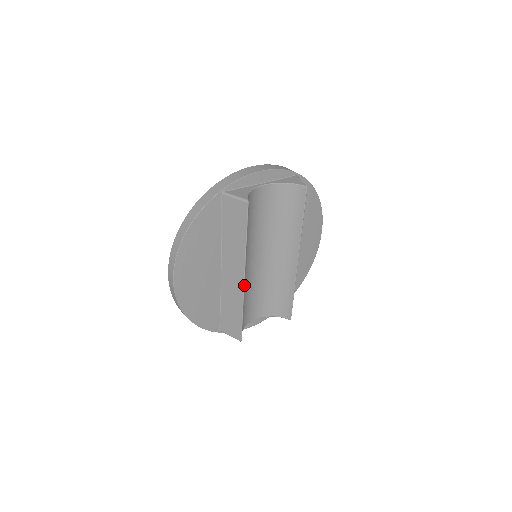
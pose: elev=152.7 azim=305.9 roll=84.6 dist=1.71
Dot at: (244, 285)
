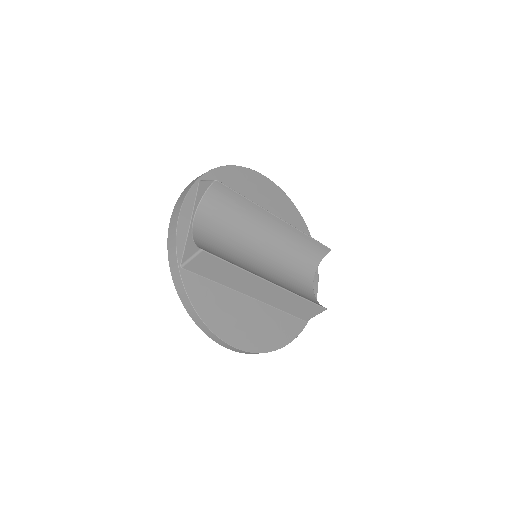
Dot at: (277, 286)
